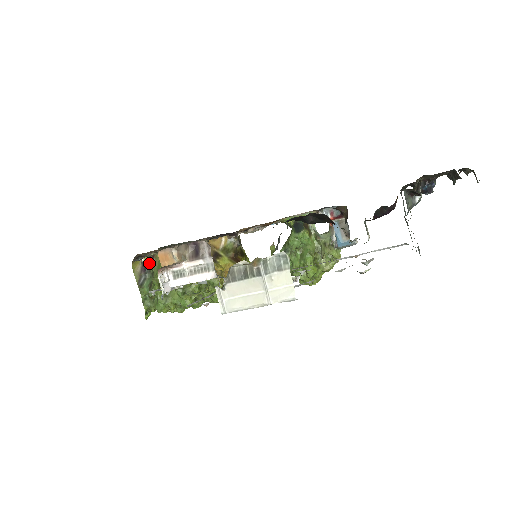
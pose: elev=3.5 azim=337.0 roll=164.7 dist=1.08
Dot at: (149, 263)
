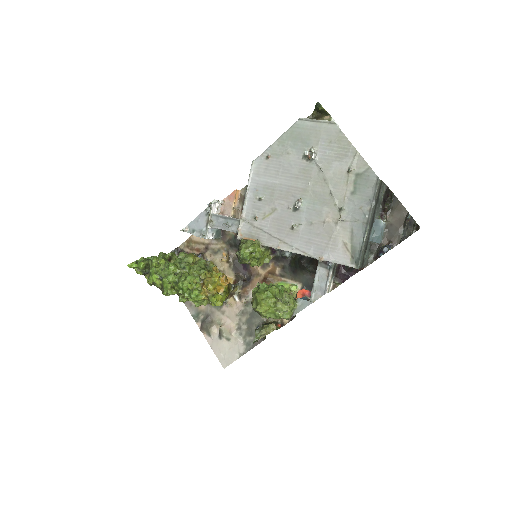
Dot at: occluded
